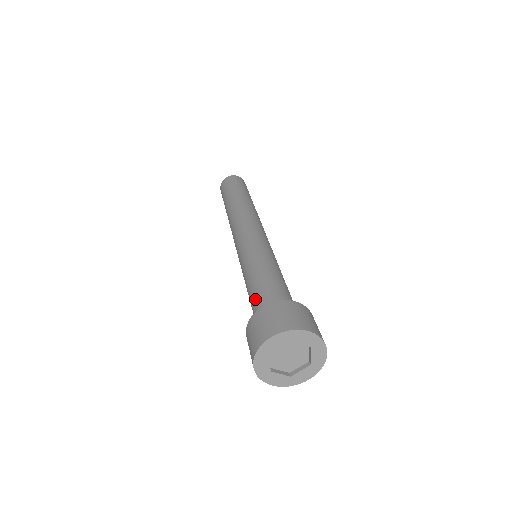
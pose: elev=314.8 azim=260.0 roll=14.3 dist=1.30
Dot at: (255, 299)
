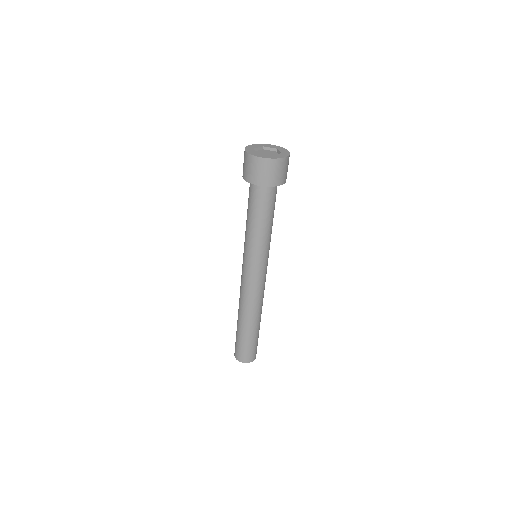
Dot at: occluded
